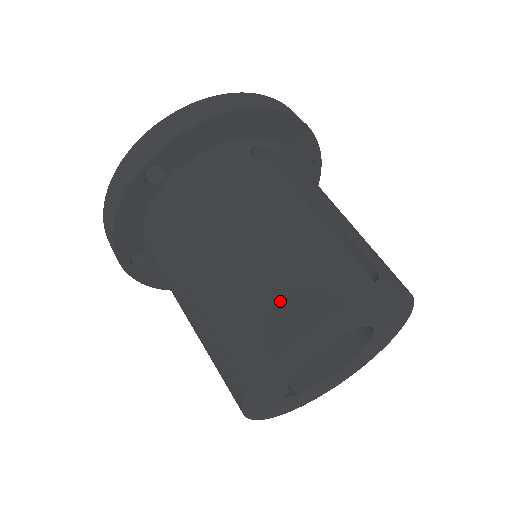
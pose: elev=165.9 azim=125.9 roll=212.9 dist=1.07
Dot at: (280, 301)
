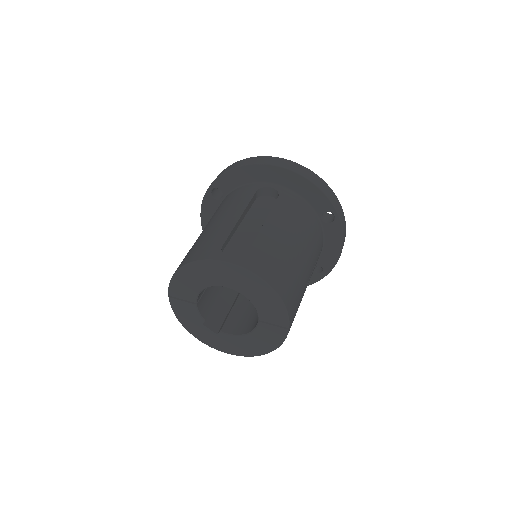
Dot at: (192, 252)
